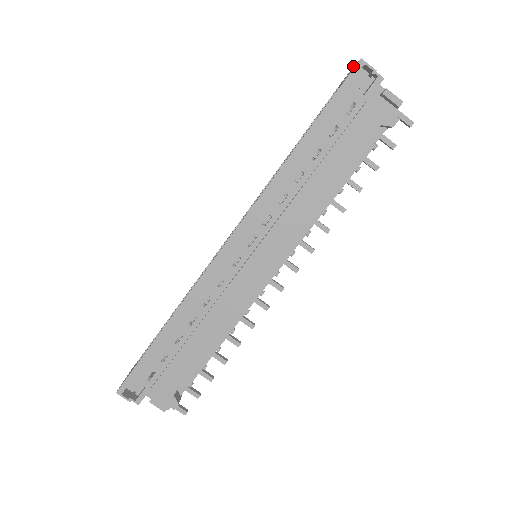
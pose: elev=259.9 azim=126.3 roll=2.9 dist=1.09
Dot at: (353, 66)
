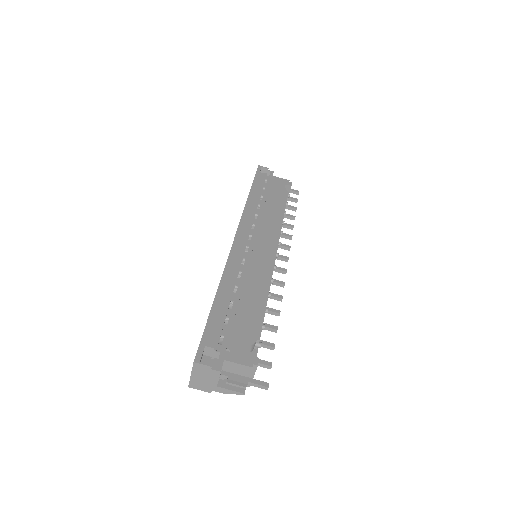
Dot at: occluded
